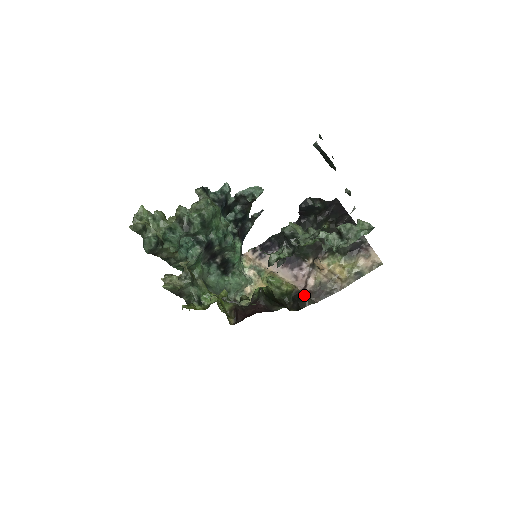
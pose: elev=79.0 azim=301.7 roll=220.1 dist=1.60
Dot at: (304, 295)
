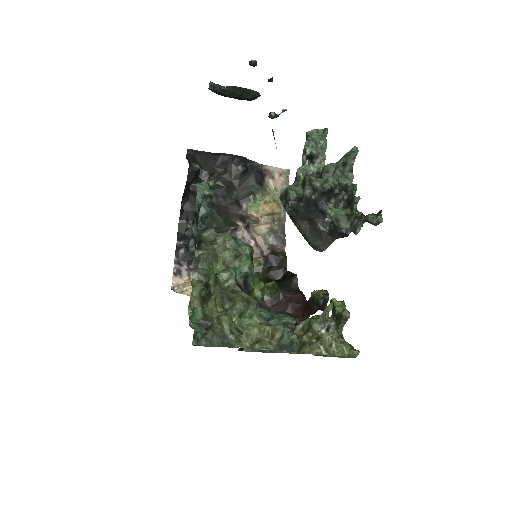
Dot at: (274, 255)
